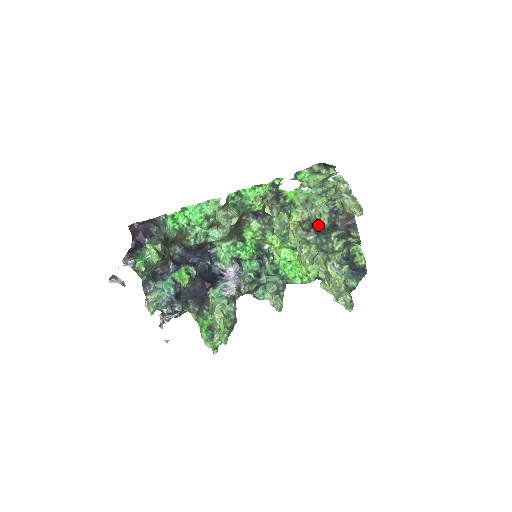
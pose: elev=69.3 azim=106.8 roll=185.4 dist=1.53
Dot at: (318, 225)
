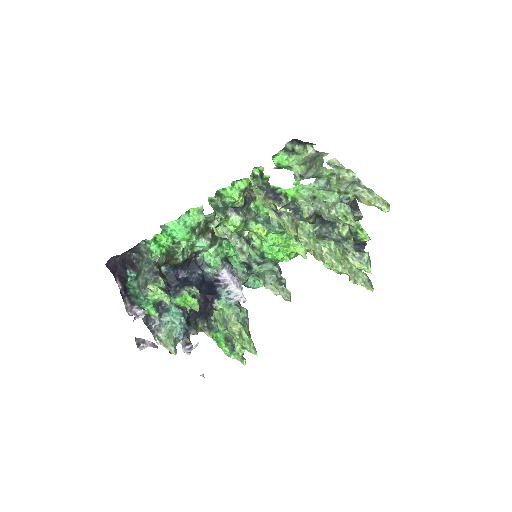
Dot at: occluded
